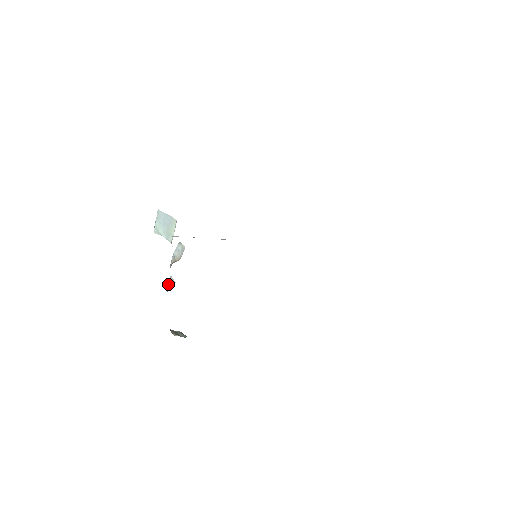
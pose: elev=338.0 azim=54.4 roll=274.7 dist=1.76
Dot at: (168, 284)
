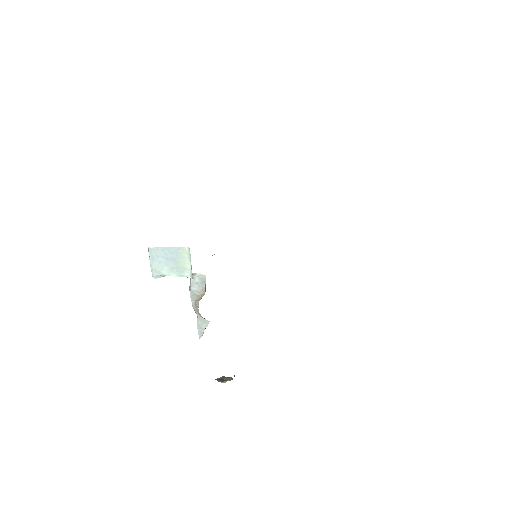
Dot at: (198, 328)
